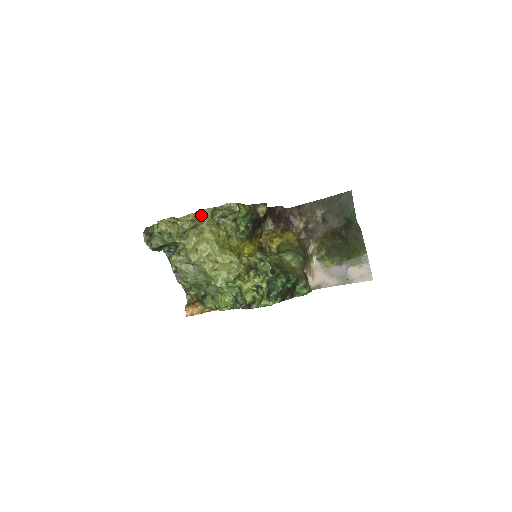
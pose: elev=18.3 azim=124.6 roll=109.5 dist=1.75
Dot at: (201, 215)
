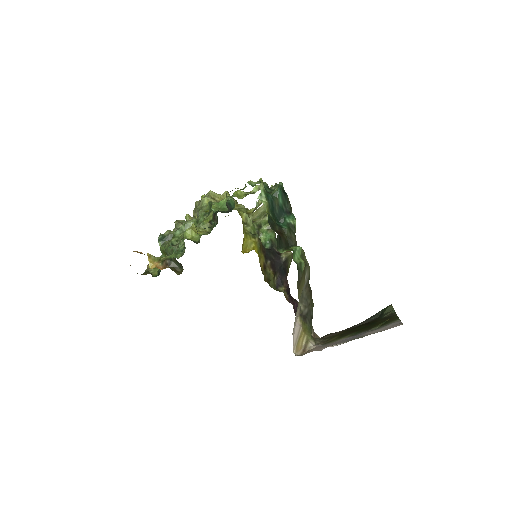
Dot at: occluded
